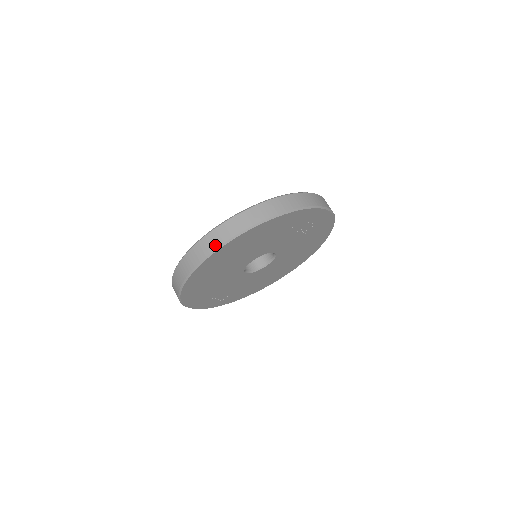
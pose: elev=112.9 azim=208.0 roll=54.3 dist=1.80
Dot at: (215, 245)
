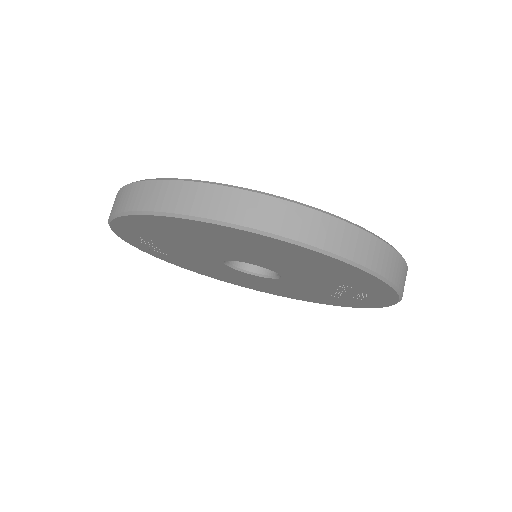
Dot at: (273, 226)
